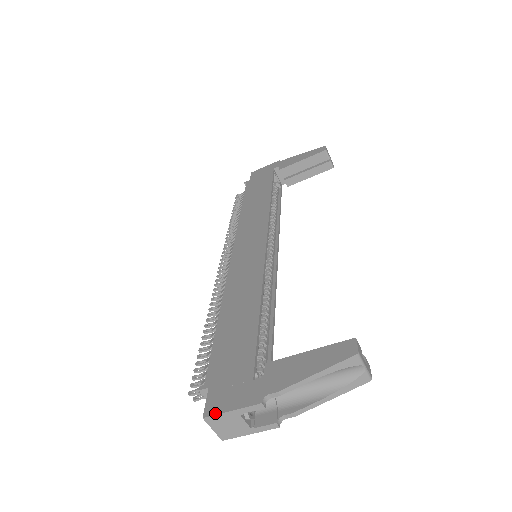
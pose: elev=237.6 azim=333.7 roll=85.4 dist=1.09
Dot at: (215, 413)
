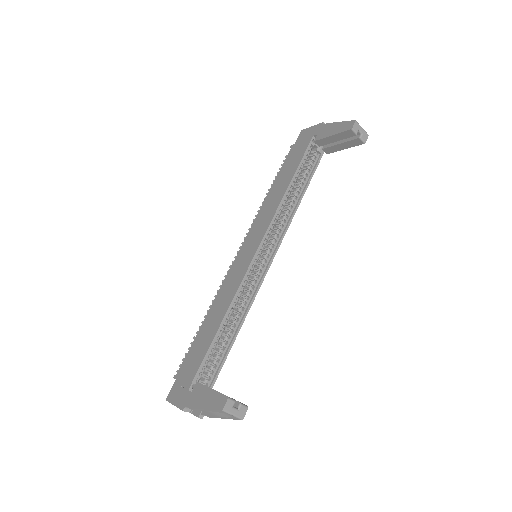
Dot at: (169, 401)
